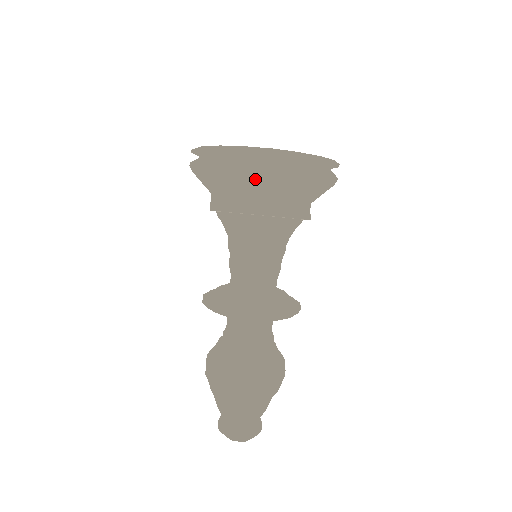
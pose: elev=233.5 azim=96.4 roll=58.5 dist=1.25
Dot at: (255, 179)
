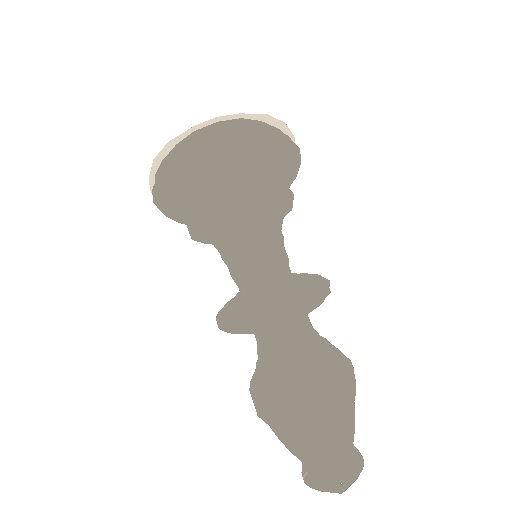
Dot at: (214, 154)
